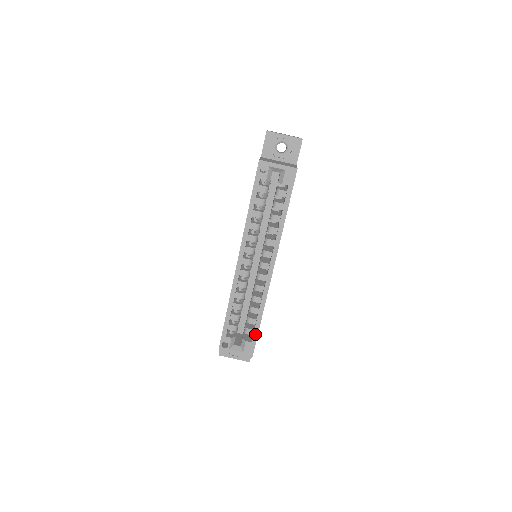
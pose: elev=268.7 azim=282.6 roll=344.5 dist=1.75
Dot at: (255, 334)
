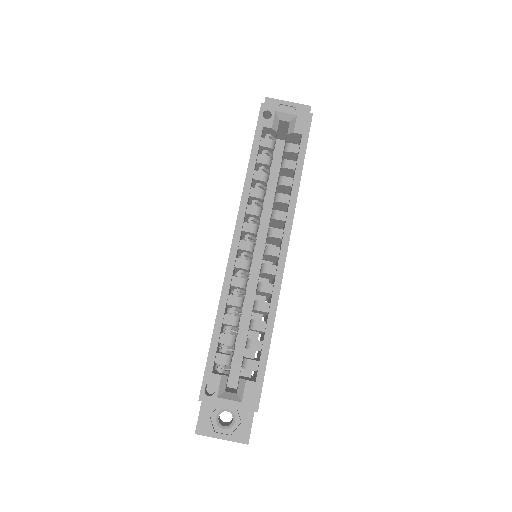
Dot at: (261, 365)
